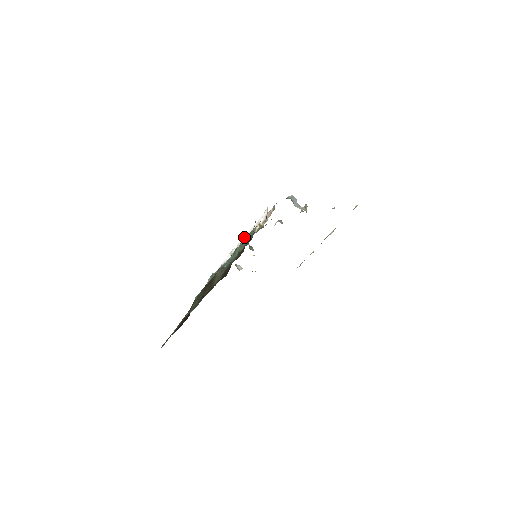
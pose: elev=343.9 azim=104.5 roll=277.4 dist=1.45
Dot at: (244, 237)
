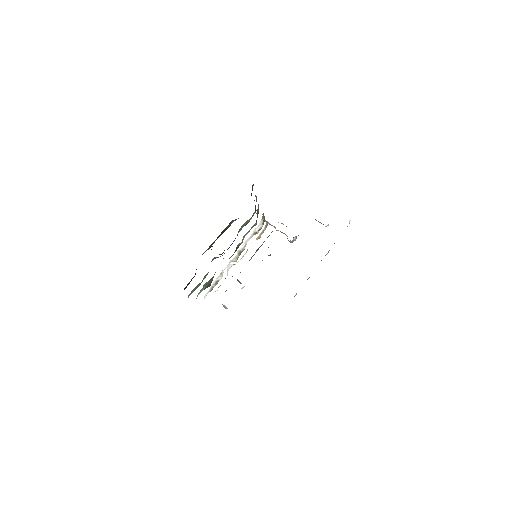
Dot at: (237, 253)
